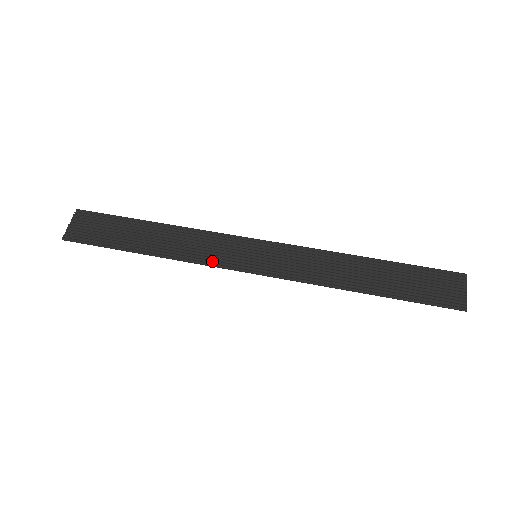
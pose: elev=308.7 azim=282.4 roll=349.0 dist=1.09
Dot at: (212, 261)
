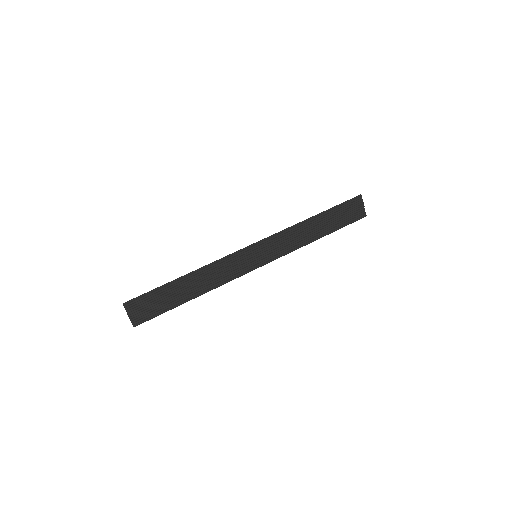
Dot at: (235, 276)
